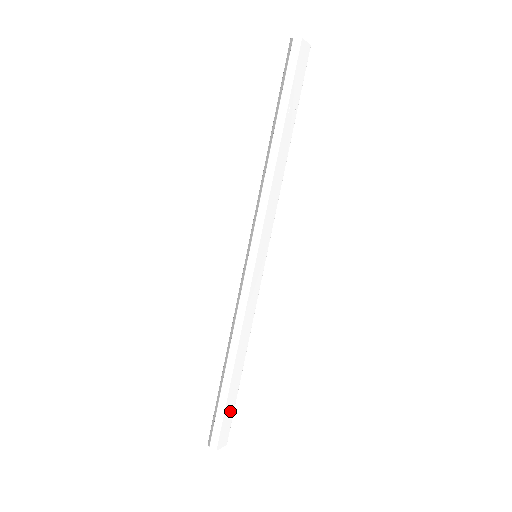
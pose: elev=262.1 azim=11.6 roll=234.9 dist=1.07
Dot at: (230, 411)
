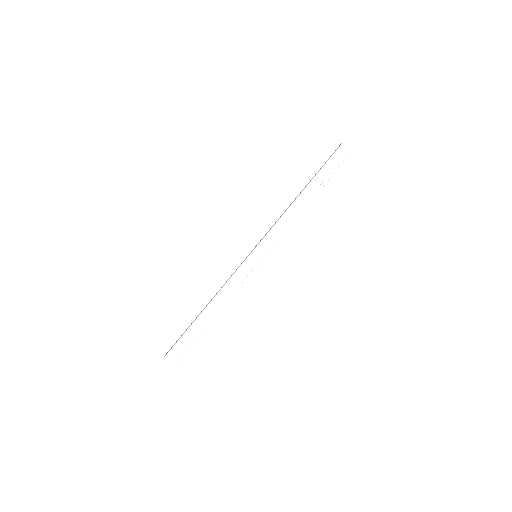
Dot at: (187, 342)
